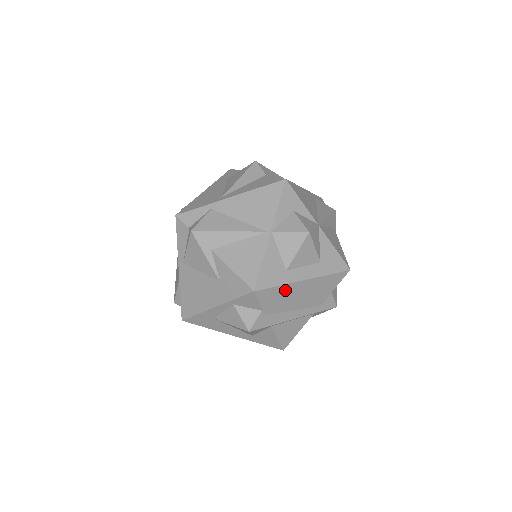
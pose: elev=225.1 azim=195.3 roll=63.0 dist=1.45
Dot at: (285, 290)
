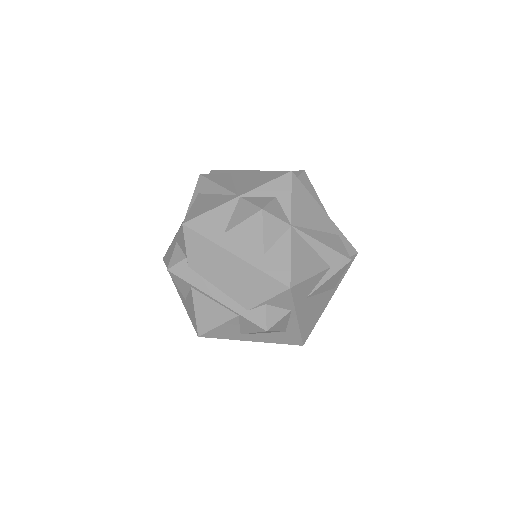
Dot at: (212, 250)
